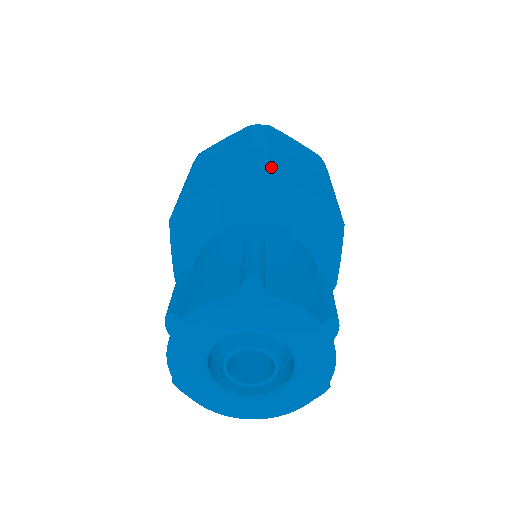
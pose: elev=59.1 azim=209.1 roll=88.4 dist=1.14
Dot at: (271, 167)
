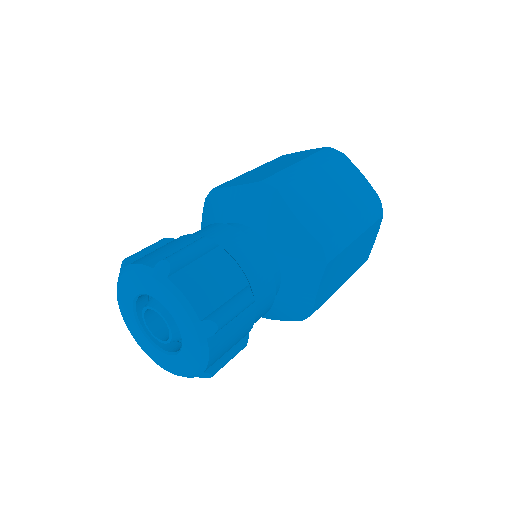
Dot at: (281, 189)
